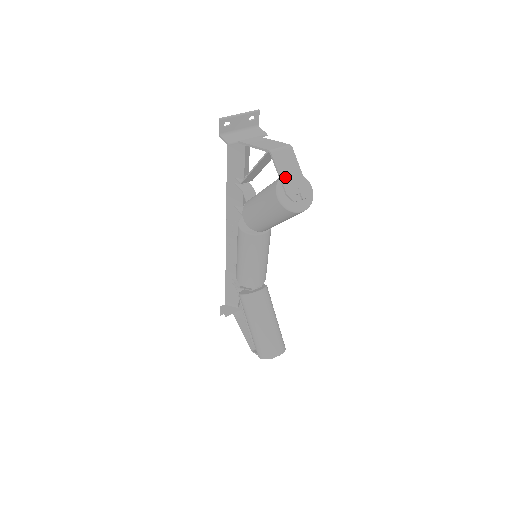
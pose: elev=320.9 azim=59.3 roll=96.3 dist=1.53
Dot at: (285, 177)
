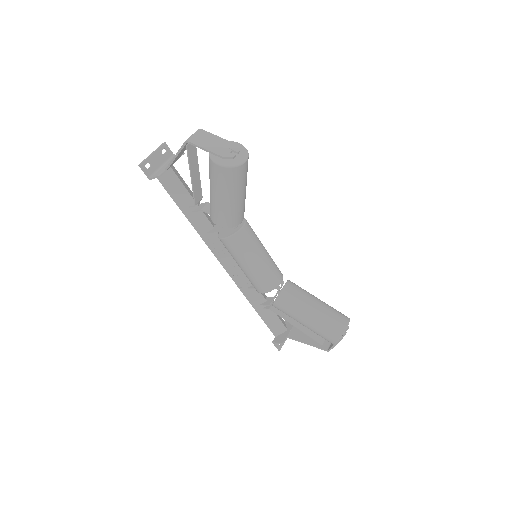
Dot at: (212, 148)
